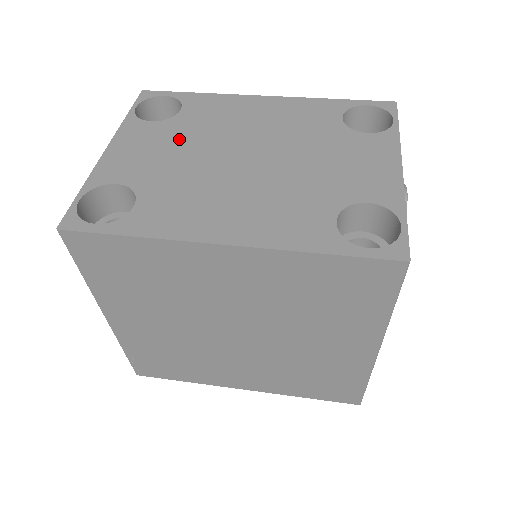
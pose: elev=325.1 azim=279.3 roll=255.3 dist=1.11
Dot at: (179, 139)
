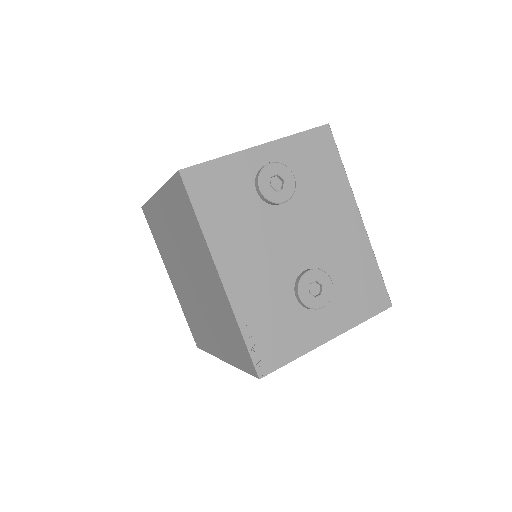
Dot at: occluded
